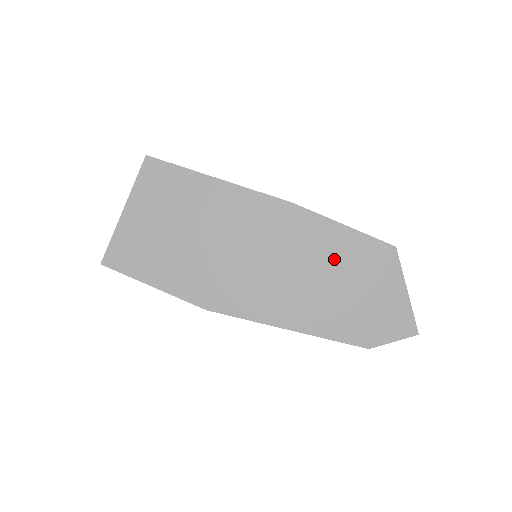
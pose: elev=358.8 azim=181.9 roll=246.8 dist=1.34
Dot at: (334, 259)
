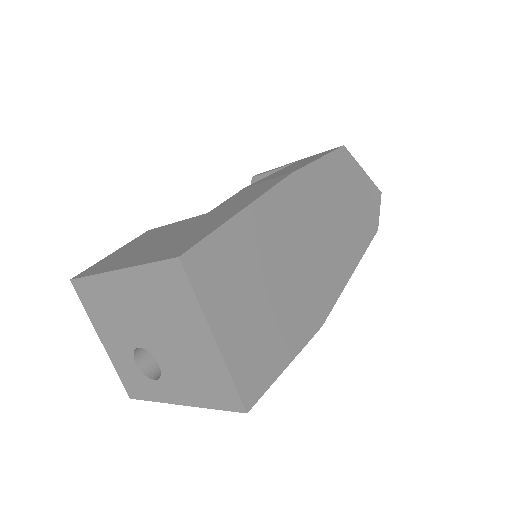
Dot at: (334, 191)
